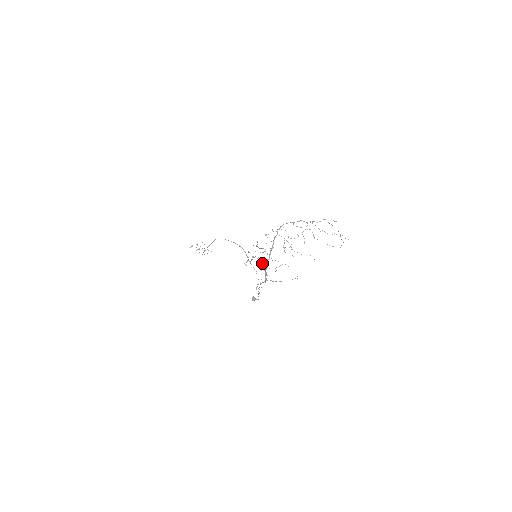
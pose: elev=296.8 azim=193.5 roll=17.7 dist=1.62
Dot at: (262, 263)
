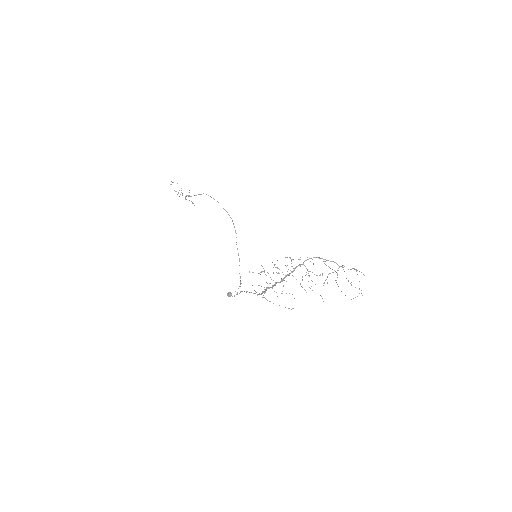
Dot at: occluded
